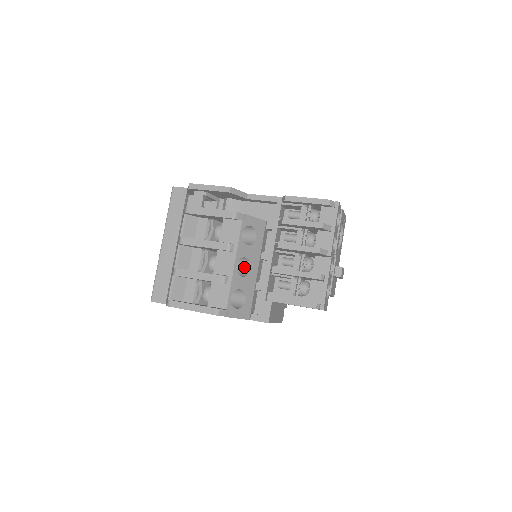
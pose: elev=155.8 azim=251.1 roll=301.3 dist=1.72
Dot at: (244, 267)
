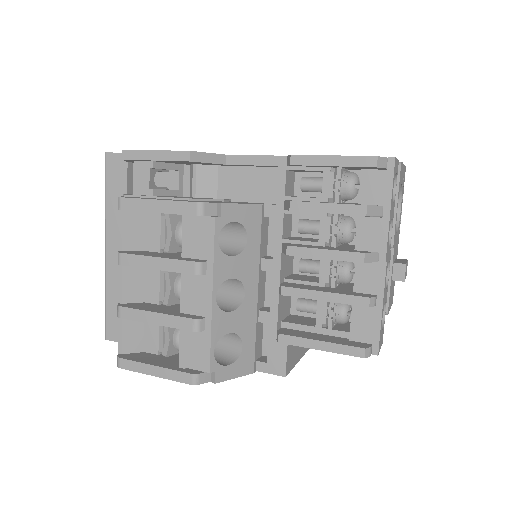
Dot at: (233, 290)
